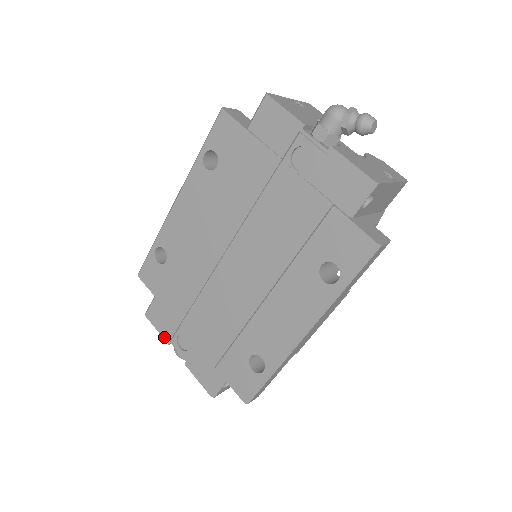
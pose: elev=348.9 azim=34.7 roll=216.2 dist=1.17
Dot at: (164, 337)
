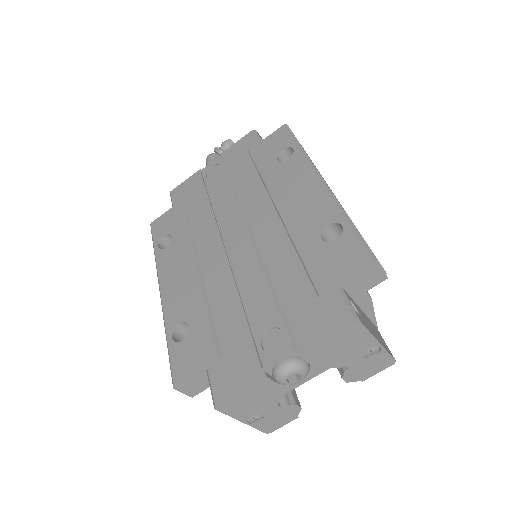
Dot at: (254, 380)
